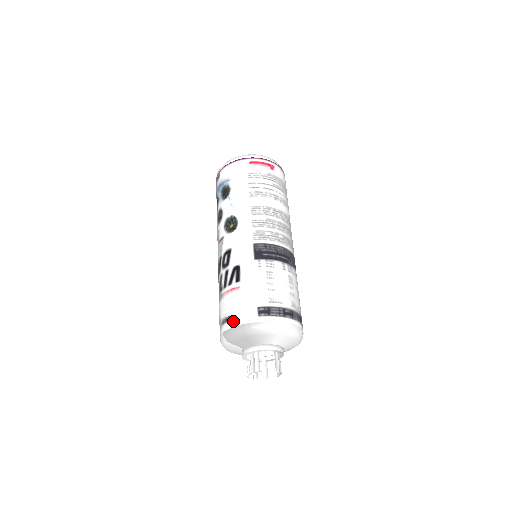
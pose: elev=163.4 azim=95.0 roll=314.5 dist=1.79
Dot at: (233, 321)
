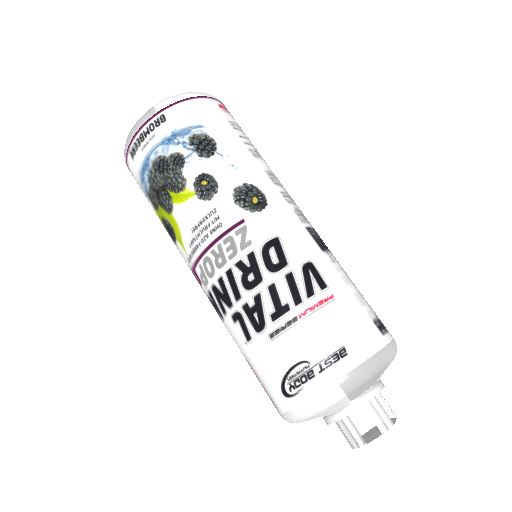
Dot at: (357, 353)
